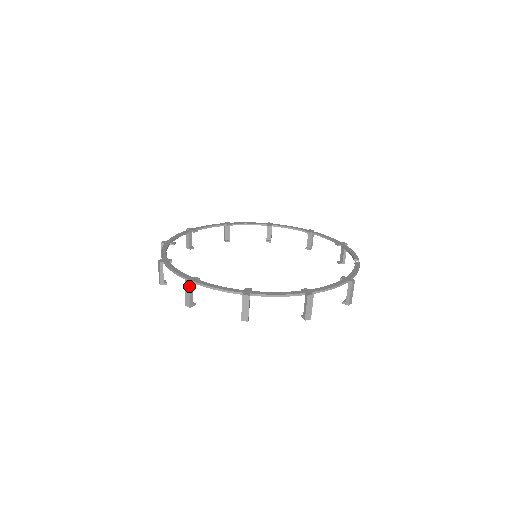
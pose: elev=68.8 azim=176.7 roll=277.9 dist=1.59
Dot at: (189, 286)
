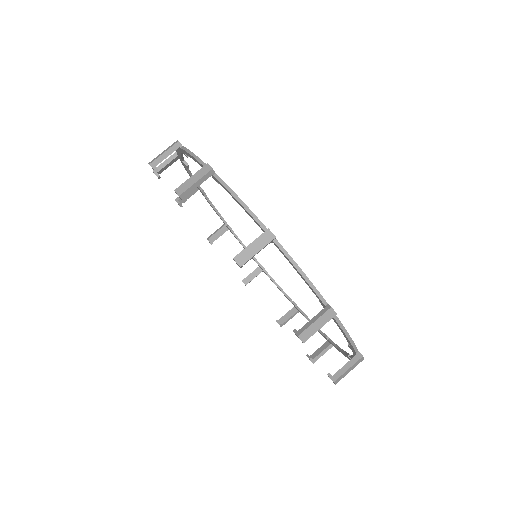
Dot at: (207, 171)
